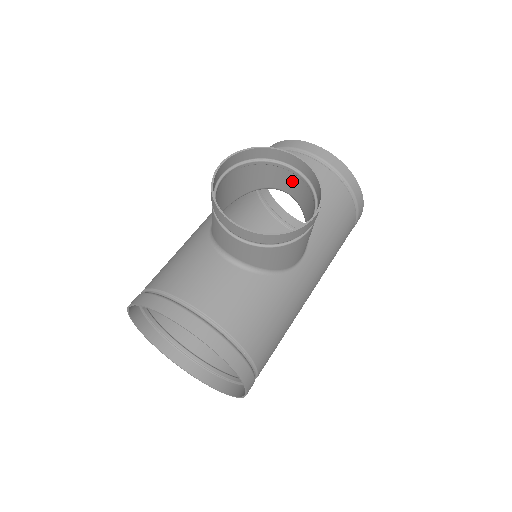
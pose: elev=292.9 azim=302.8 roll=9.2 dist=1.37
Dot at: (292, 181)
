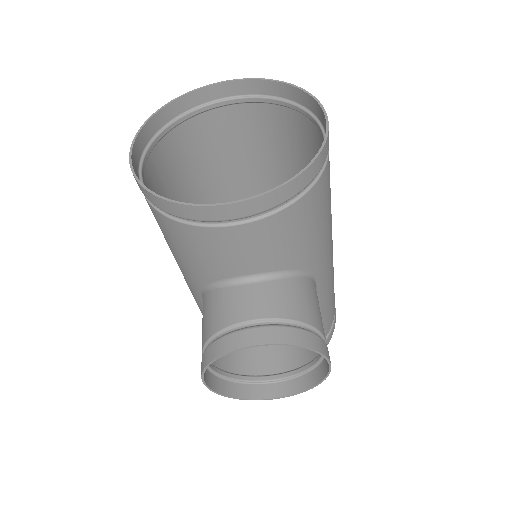
Dot at: (259, 306)
